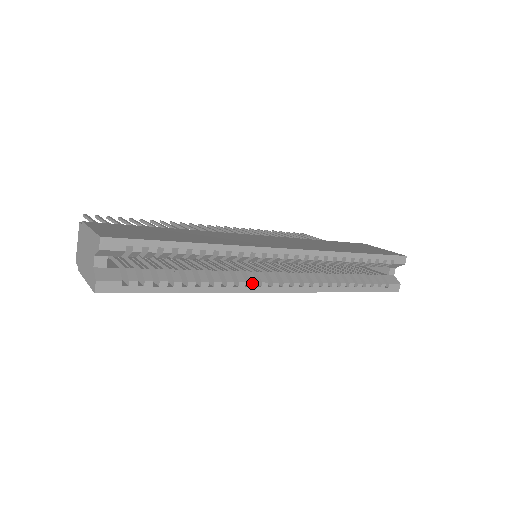
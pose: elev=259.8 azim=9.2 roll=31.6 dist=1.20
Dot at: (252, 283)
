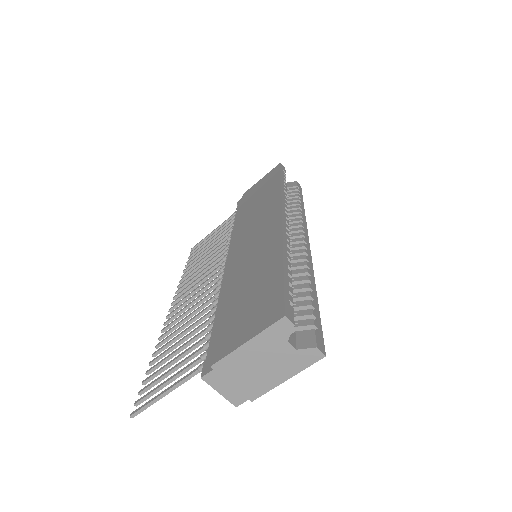
Dot at: (305, 252)
